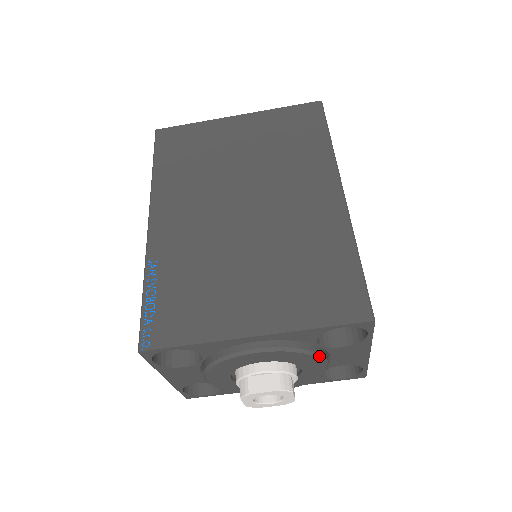
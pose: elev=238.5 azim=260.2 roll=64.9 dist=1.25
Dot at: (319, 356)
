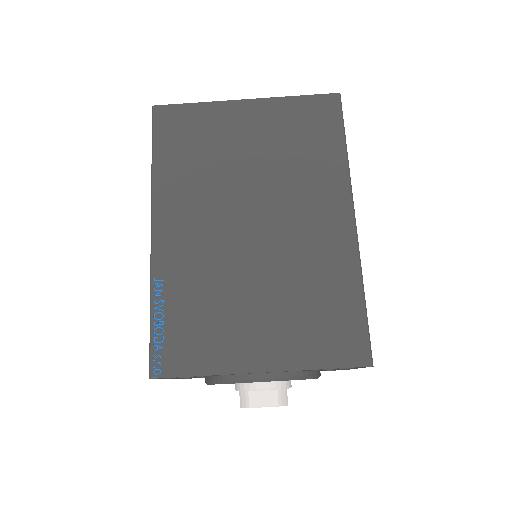
Dot at: (315, 377)
